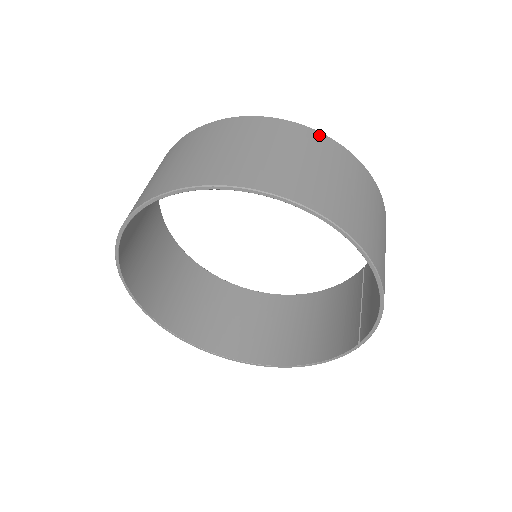
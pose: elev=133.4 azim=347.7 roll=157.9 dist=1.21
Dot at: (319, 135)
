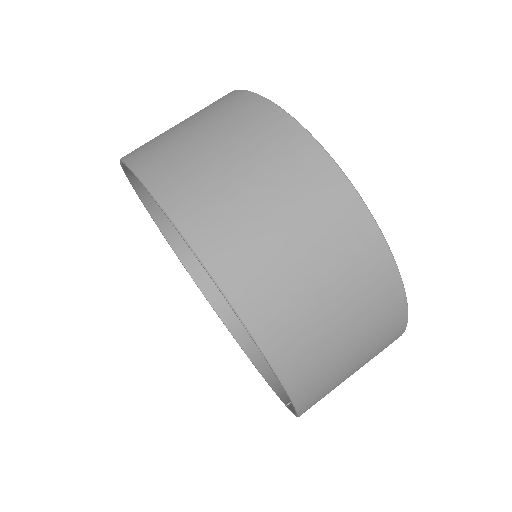
Dot at: (355, 204)
